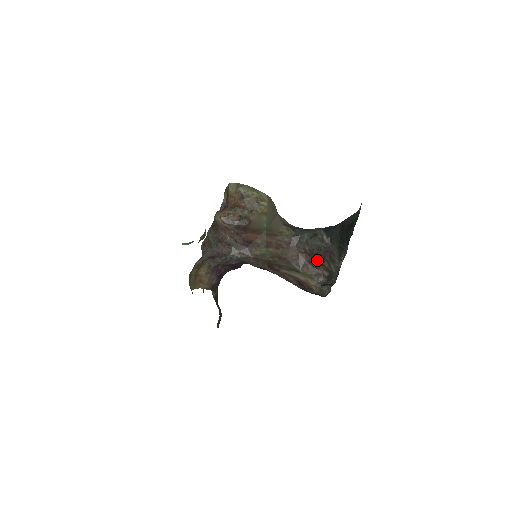
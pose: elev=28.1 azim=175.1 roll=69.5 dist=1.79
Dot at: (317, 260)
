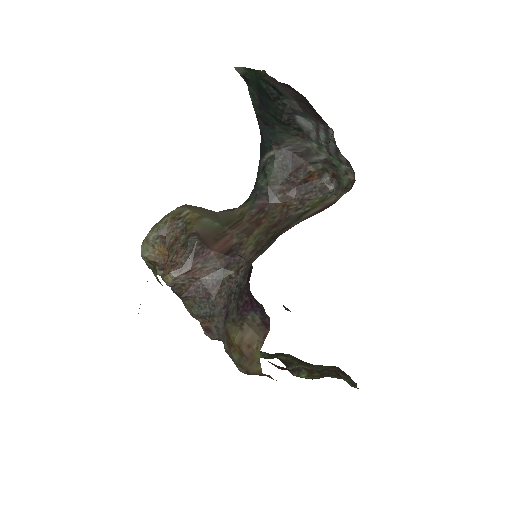
Dot at: (300, 180)
